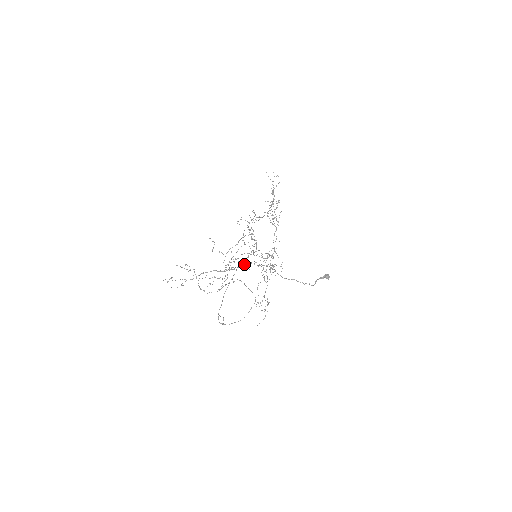
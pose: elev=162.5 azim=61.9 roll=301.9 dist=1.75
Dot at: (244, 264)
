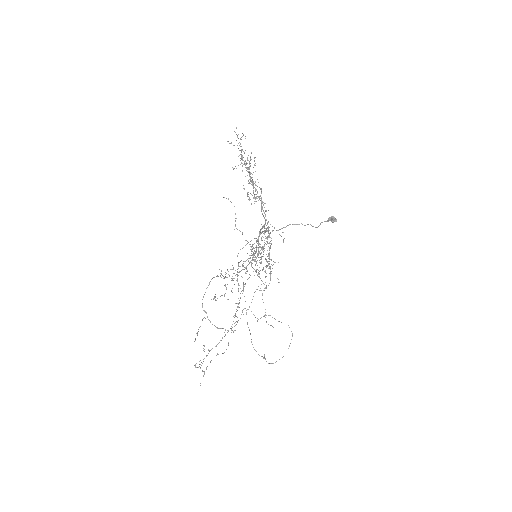
Dot at: (256, 289)
